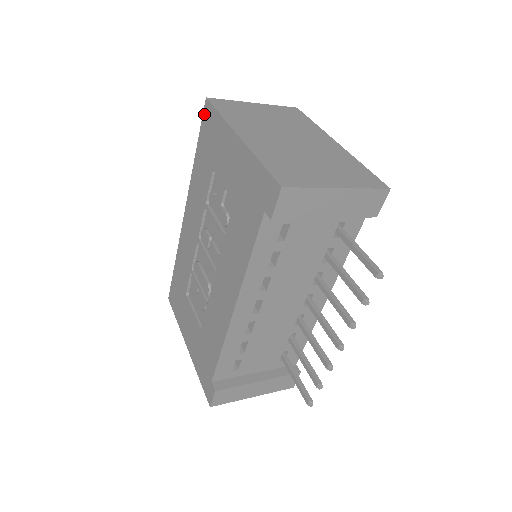
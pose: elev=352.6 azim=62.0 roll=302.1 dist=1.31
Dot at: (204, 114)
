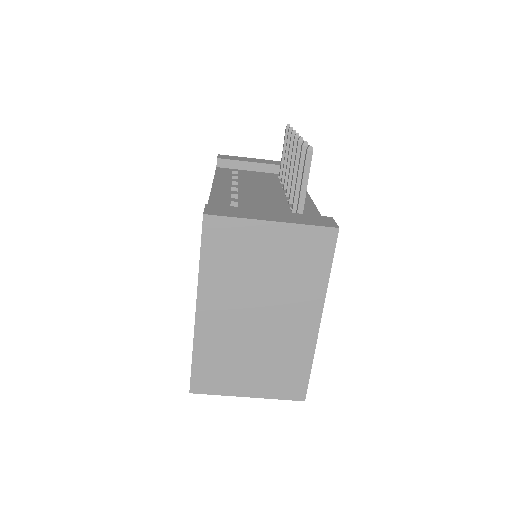
Dot at: occluded
